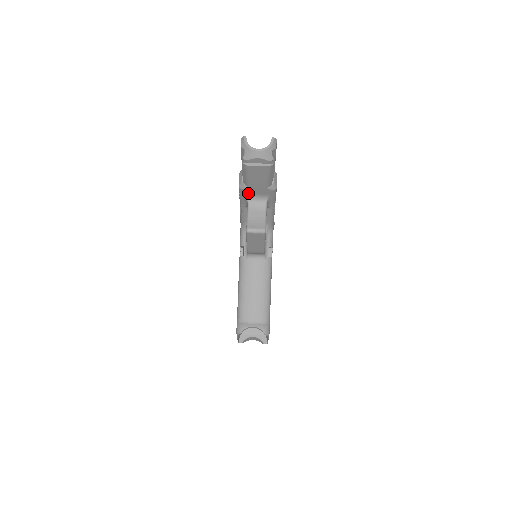
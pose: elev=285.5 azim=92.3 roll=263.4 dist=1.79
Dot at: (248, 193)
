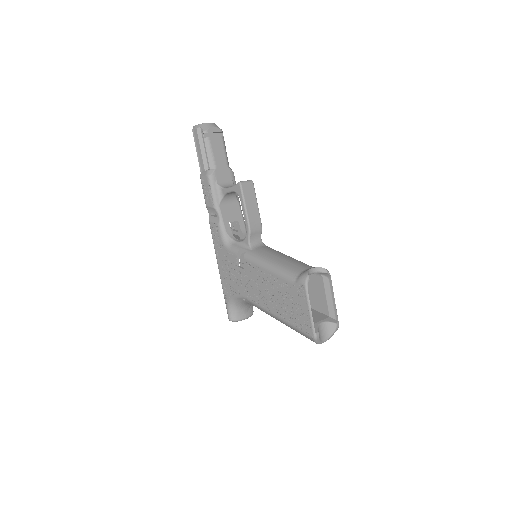
Dot at: (217, 179)
